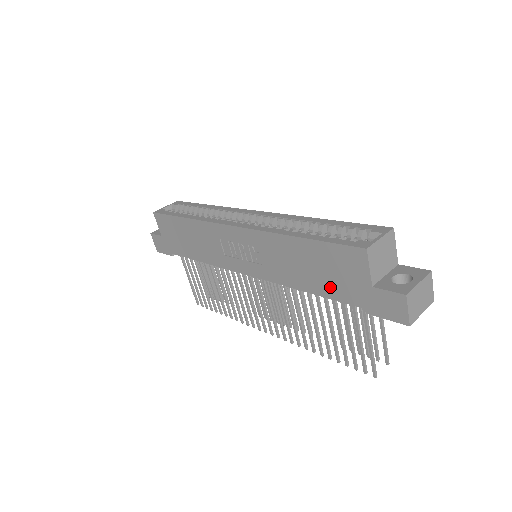
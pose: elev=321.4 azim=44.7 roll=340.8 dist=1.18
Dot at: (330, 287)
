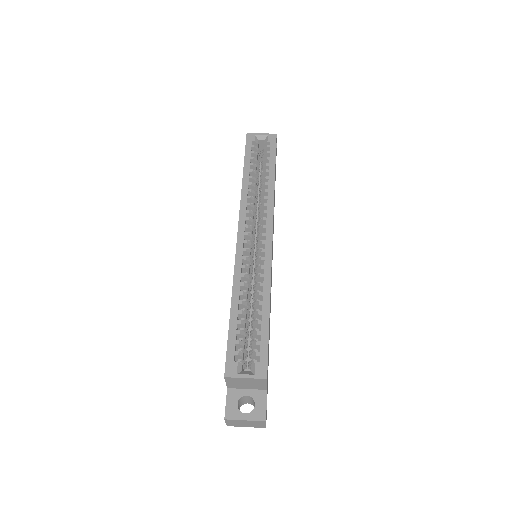
Dot at: occluded
